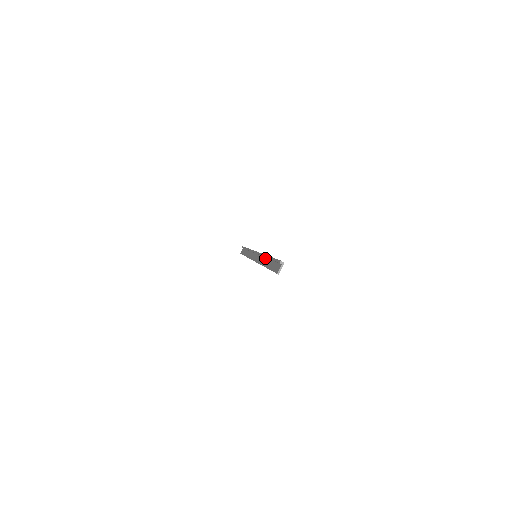
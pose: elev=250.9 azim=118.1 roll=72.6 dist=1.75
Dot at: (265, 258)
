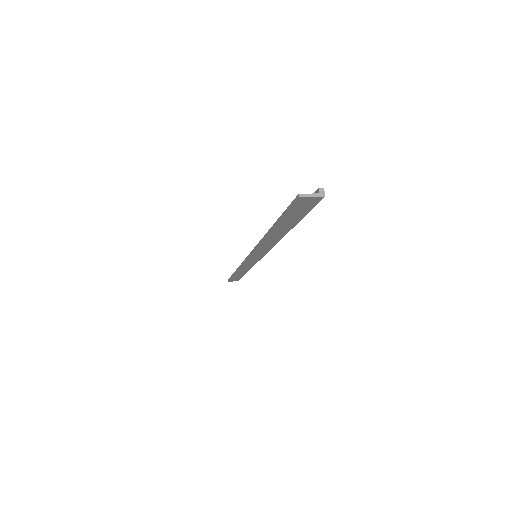
Dot at: occluded
